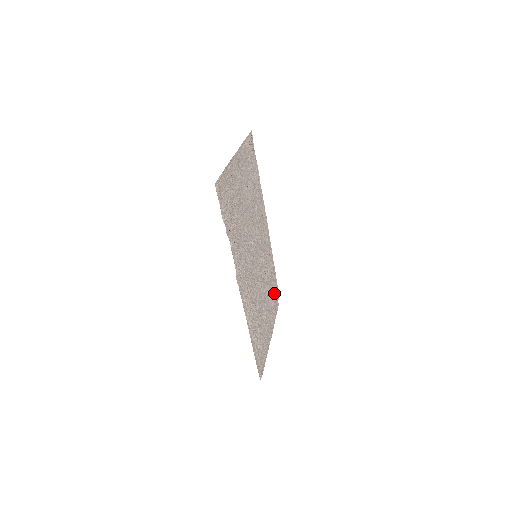
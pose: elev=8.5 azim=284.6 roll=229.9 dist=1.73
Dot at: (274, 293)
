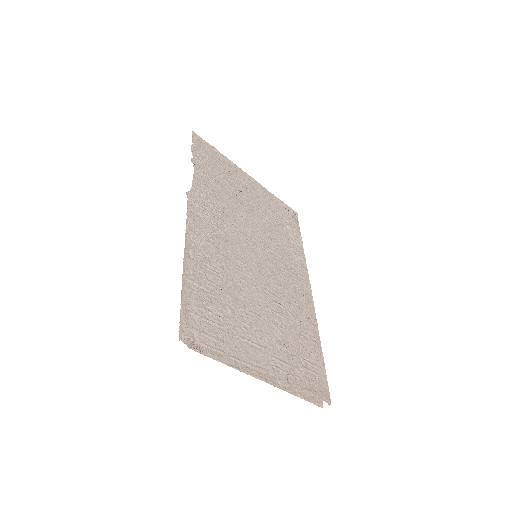
Dot at: (308, 367)
